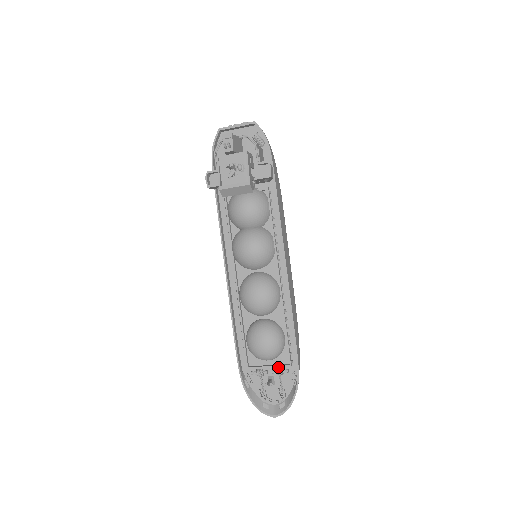
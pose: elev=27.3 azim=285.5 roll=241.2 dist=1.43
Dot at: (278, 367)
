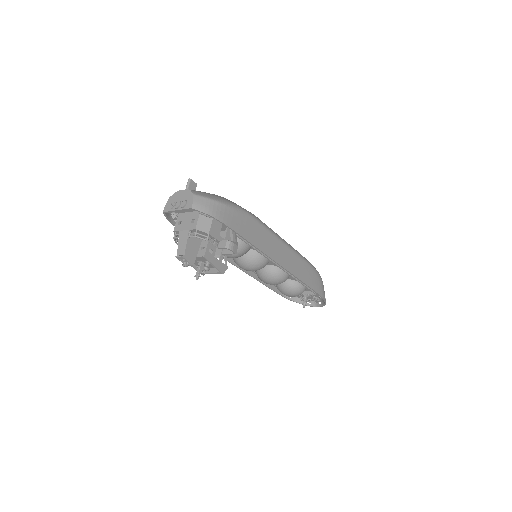
Dot at: (307, 294)
